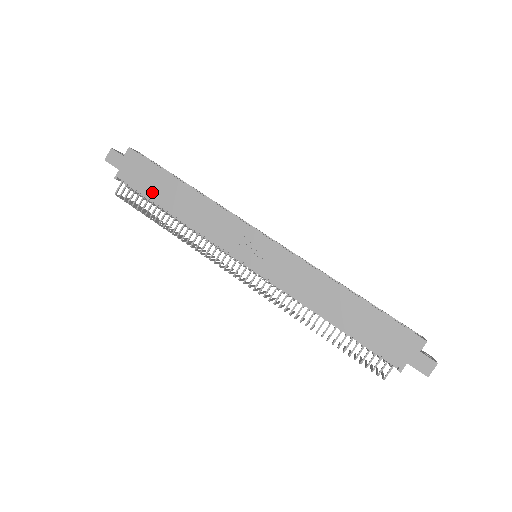
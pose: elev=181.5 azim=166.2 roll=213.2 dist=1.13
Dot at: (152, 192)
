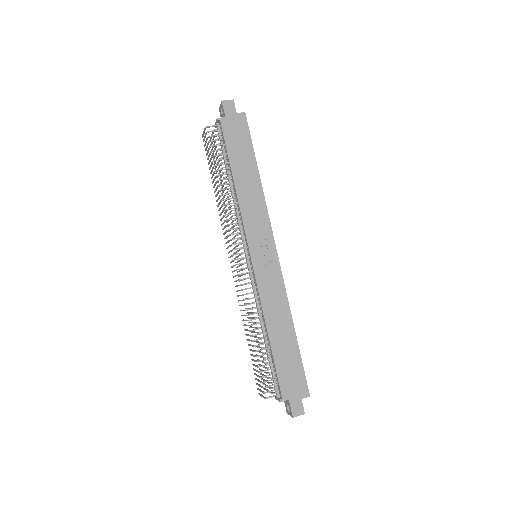
Dot at: (234, 153)
